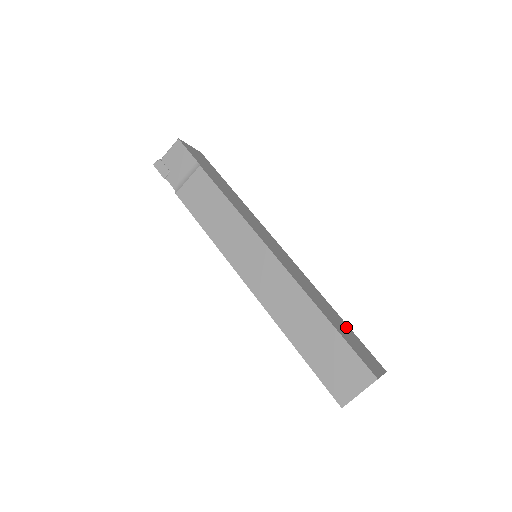
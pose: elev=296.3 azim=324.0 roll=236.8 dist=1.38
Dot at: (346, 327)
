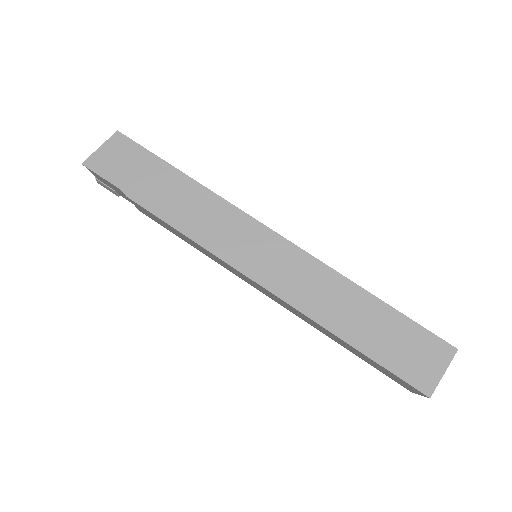
Dot at: (389, 319)
